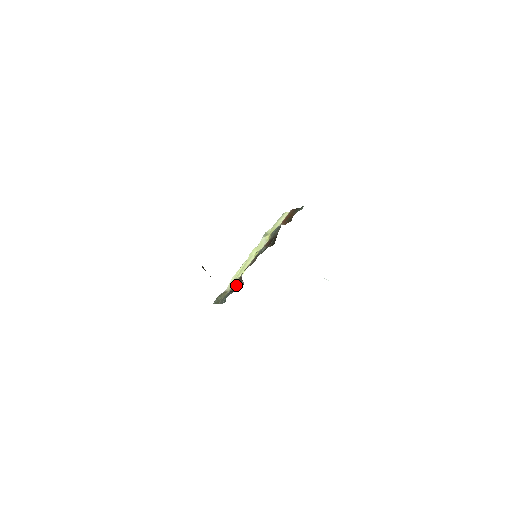
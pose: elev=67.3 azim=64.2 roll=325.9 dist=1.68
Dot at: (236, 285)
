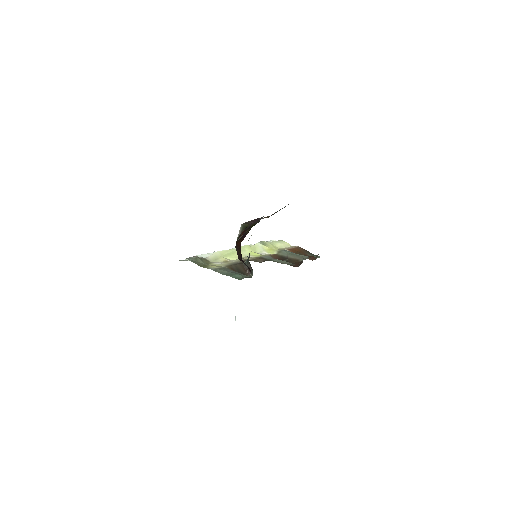
Dot at: (236, 267)
